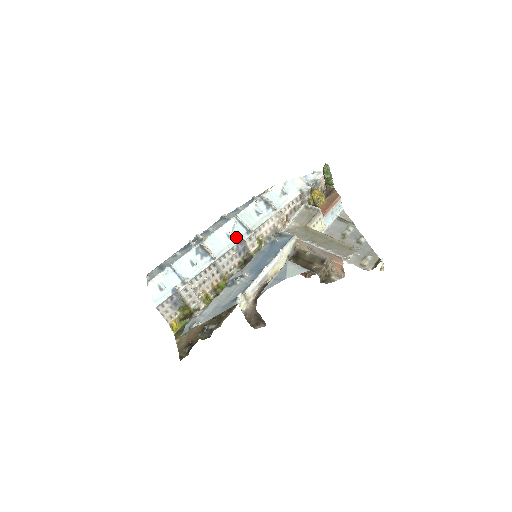
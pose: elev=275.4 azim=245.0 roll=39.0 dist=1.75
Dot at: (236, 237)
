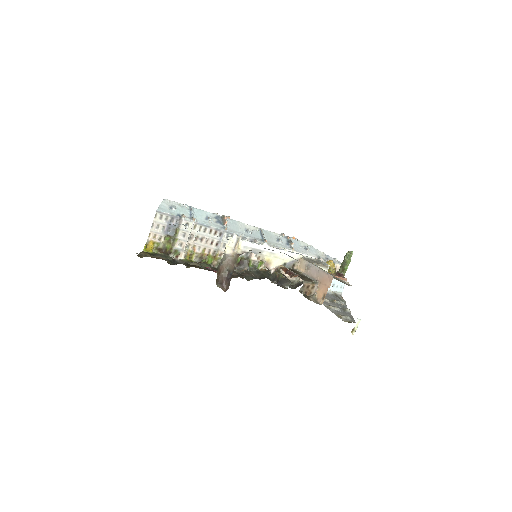
Dot at: (251, 235)
